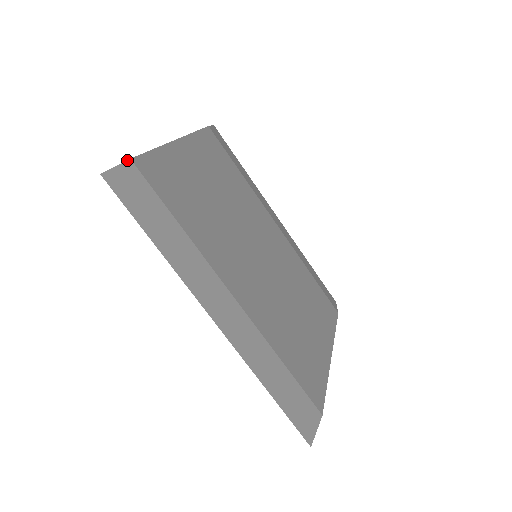
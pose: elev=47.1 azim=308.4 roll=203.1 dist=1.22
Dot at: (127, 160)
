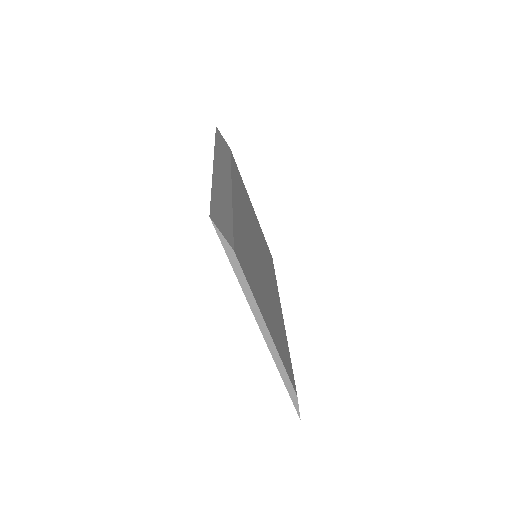
Dot at: occluded
